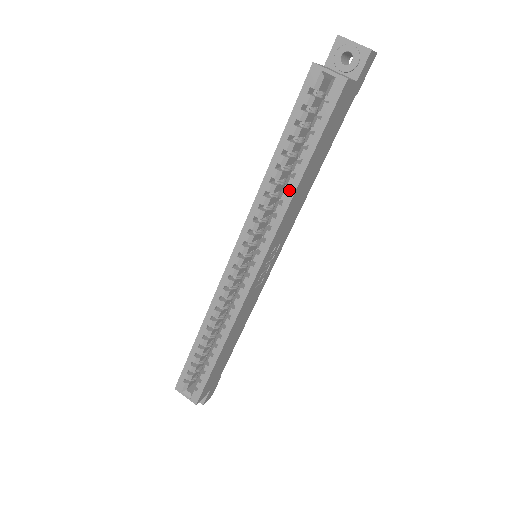
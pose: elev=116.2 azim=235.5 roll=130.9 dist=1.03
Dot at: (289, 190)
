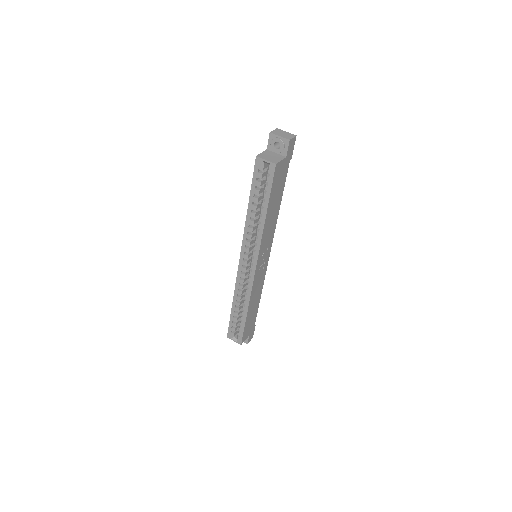
Dot at: (261, 223)
